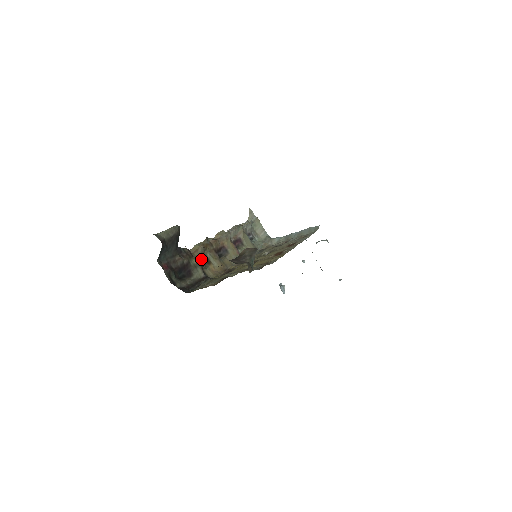
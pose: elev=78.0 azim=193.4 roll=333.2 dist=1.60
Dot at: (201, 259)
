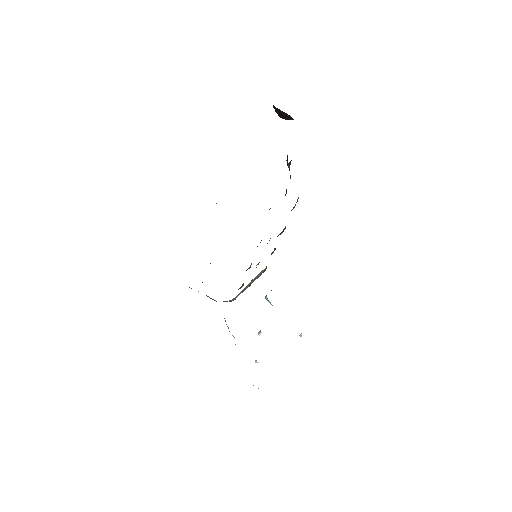
Dot at: occluded
